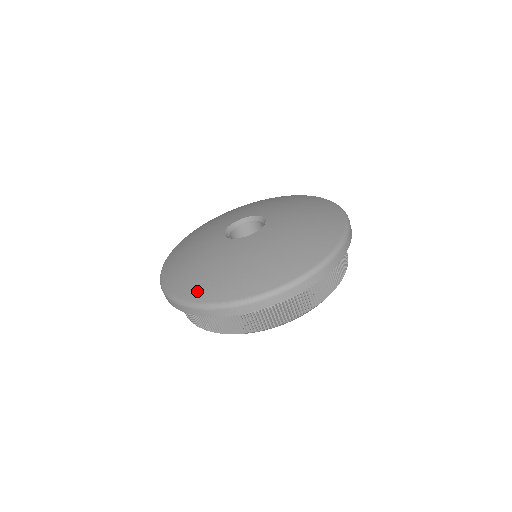
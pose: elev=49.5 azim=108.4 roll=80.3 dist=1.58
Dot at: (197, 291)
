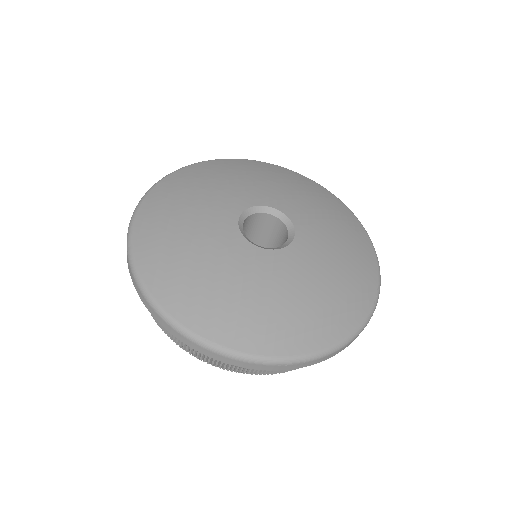
Dot at: (191, 310)
